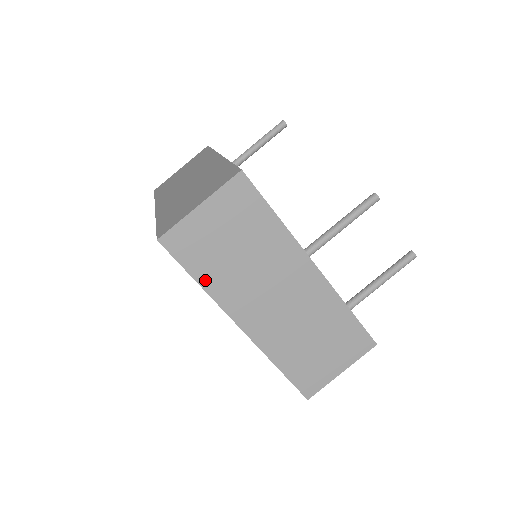
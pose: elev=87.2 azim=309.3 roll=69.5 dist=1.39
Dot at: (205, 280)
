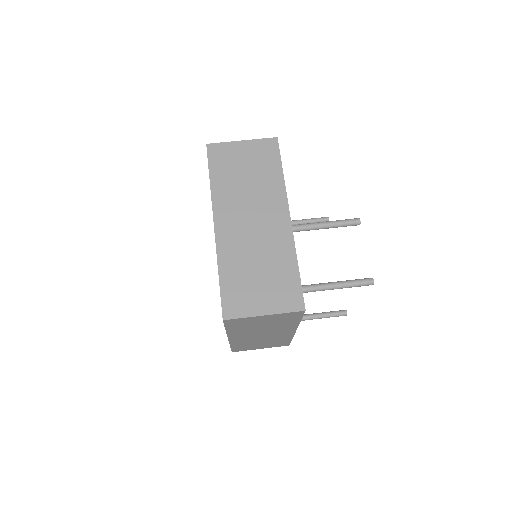
Dot at: (215, 181)
